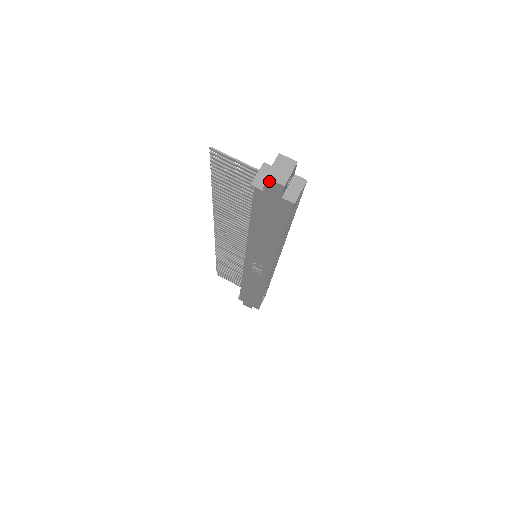
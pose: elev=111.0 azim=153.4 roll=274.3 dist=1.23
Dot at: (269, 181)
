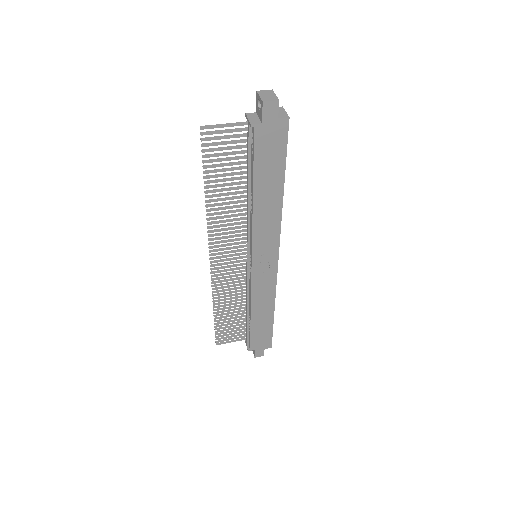
Dot at: (266, 104)
